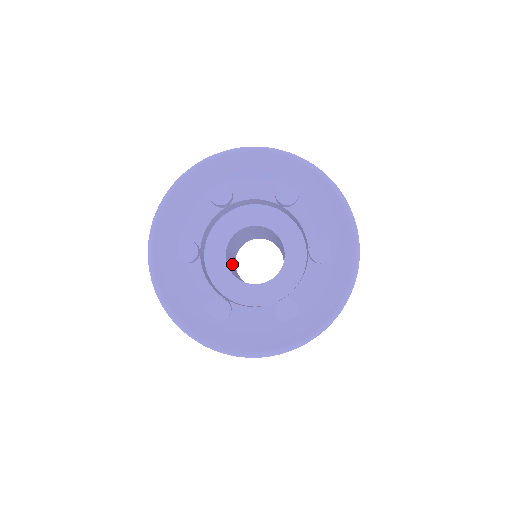
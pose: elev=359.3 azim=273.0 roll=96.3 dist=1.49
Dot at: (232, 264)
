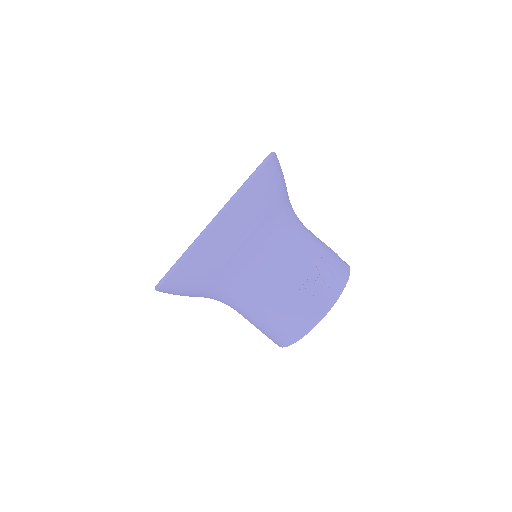
Dot at: occluded
